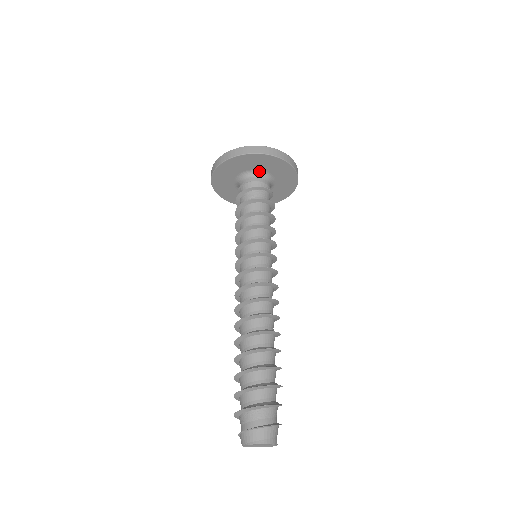
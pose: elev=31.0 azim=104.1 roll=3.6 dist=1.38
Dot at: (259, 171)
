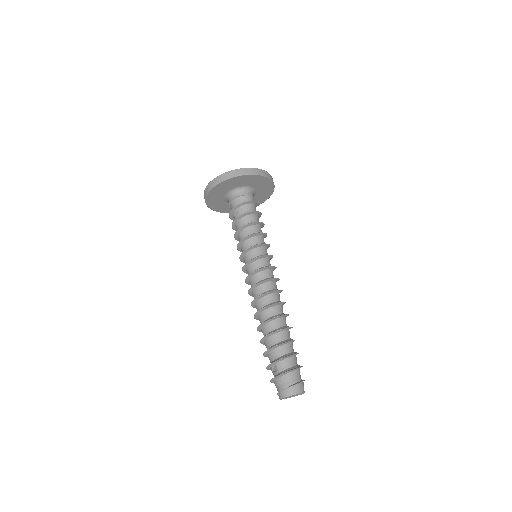
Dot at: (254, 189)
